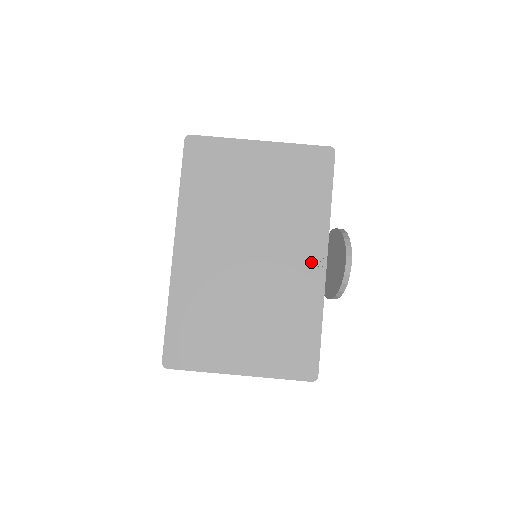
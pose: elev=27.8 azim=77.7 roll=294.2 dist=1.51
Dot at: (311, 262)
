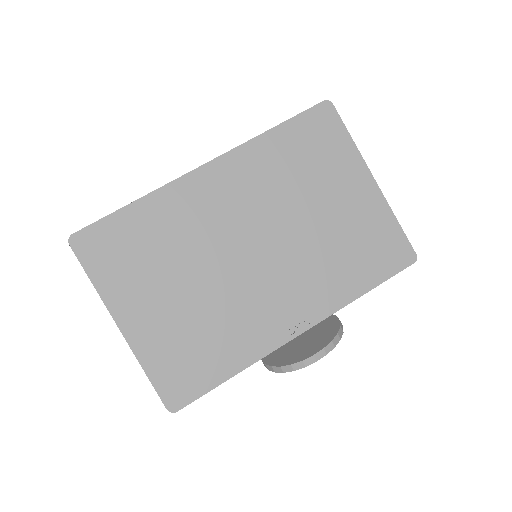
Dot at: (291, 317)
